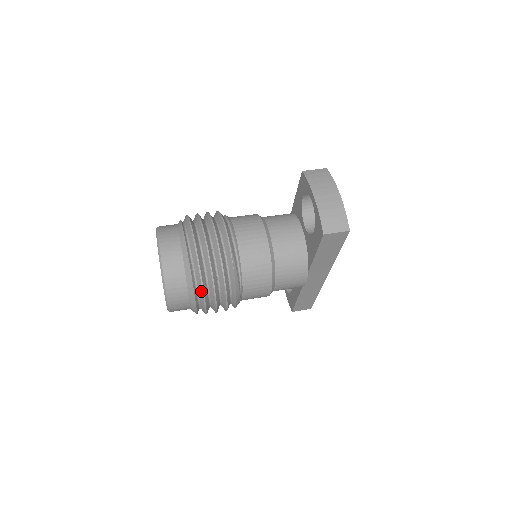
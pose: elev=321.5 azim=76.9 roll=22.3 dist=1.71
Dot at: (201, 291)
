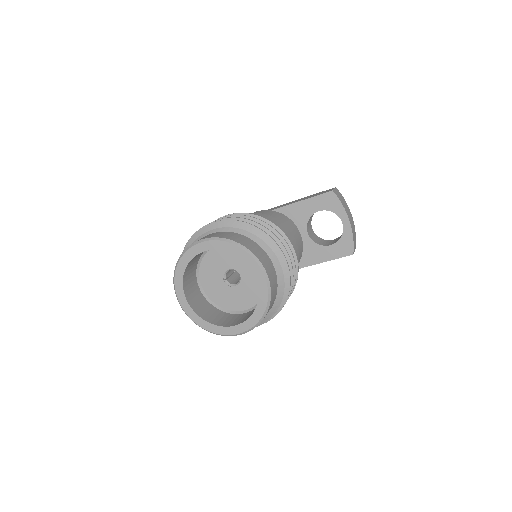
Dot at: (276, 313)
